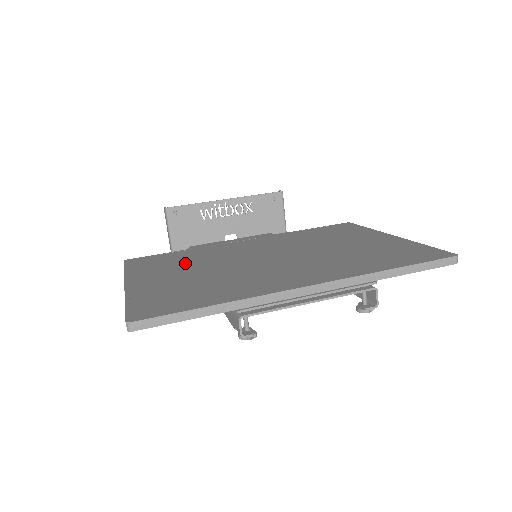
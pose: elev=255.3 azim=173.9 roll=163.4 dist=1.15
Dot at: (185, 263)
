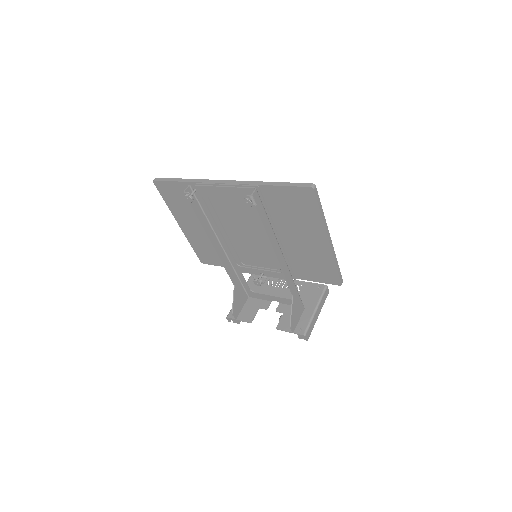
Dot at: occluded
